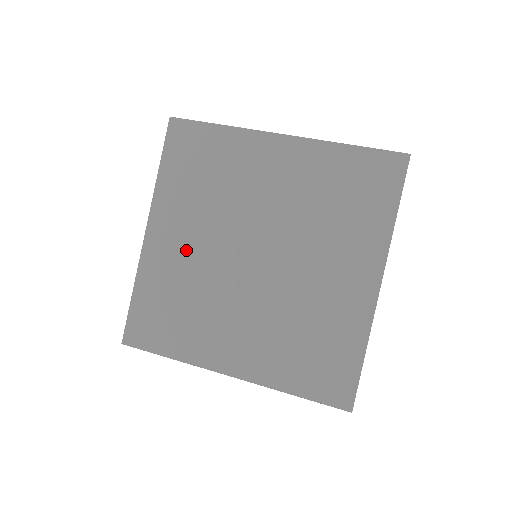
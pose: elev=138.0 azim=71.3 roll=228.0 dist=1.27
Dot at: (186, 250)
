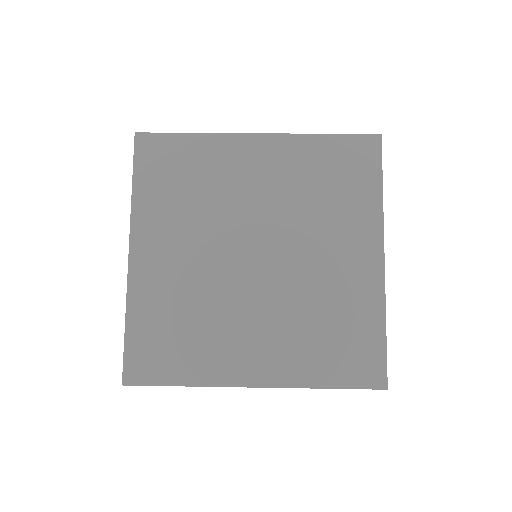
Dot at: (179, 265)
